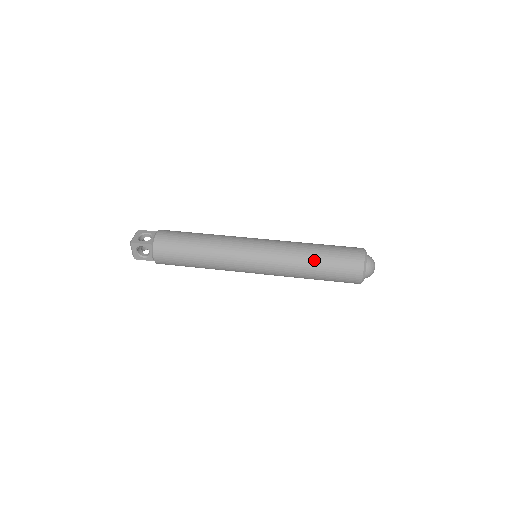
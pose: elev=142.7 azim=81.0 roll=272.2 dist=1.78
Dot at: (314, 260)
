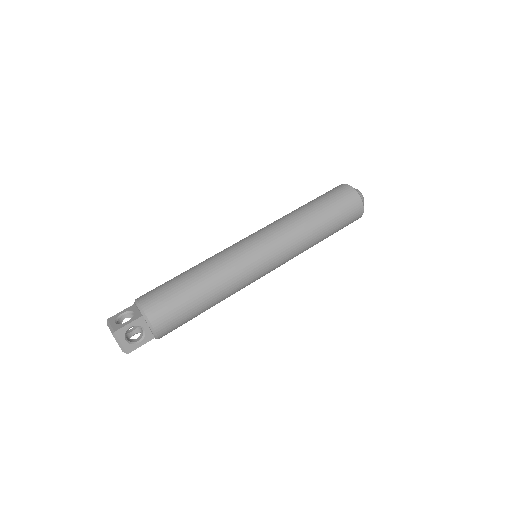
Dot at: (315, 216)
